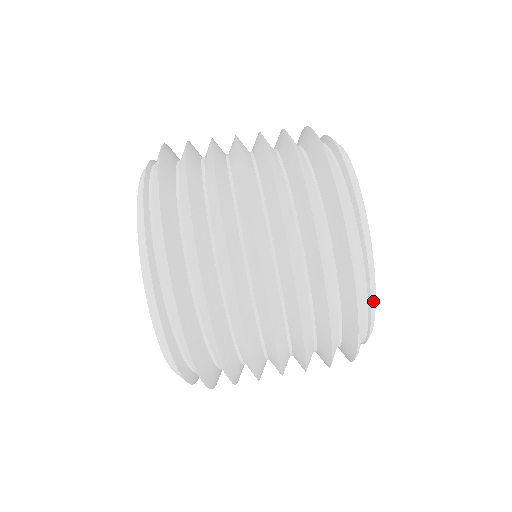
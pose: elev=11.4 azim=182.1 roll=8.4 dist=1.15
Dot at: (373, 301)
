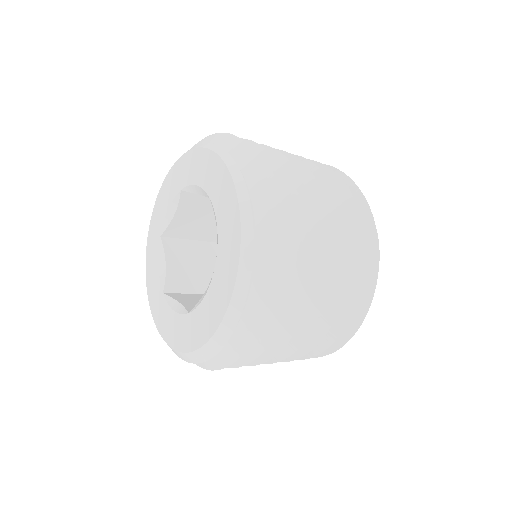
Dot at: occluded
